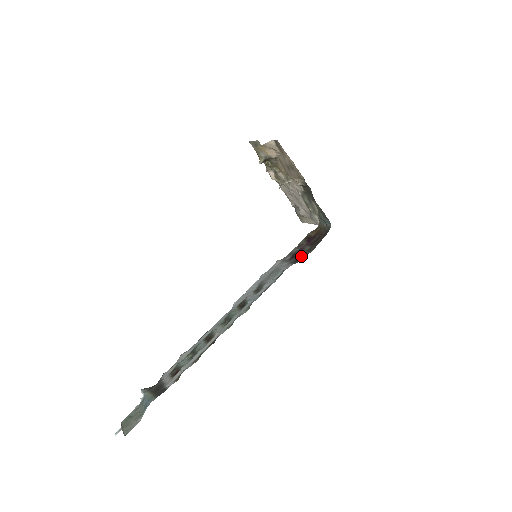
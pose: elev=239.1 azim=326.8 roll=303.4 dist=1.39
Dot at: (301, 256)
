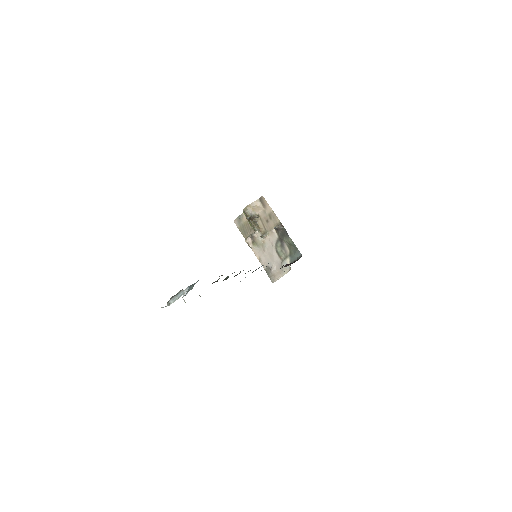
Dot at: occluded
